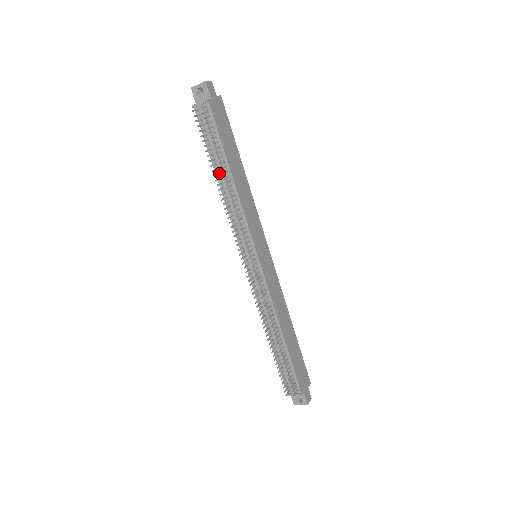
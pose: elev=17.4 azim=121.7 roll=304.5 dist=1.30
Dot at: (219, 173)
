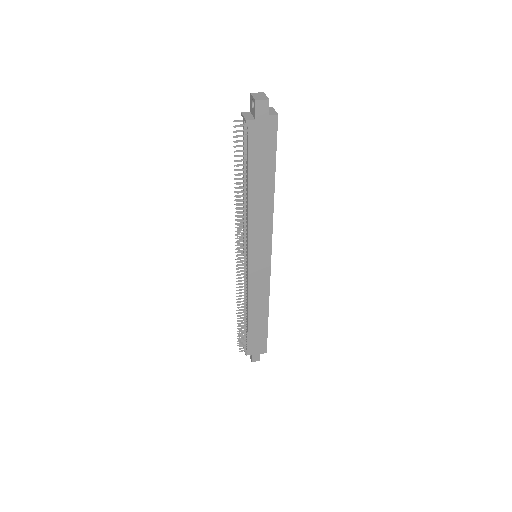
Dot at: occluded
